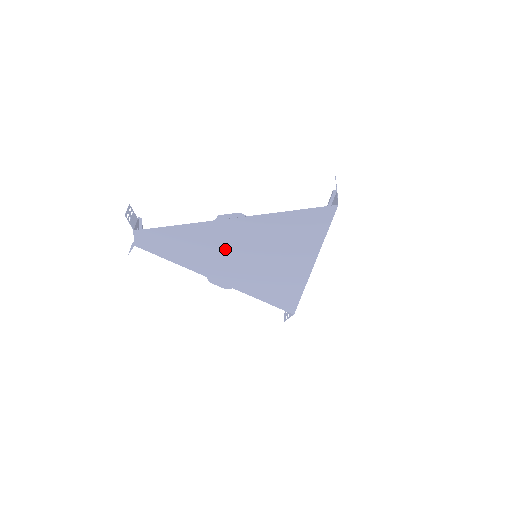
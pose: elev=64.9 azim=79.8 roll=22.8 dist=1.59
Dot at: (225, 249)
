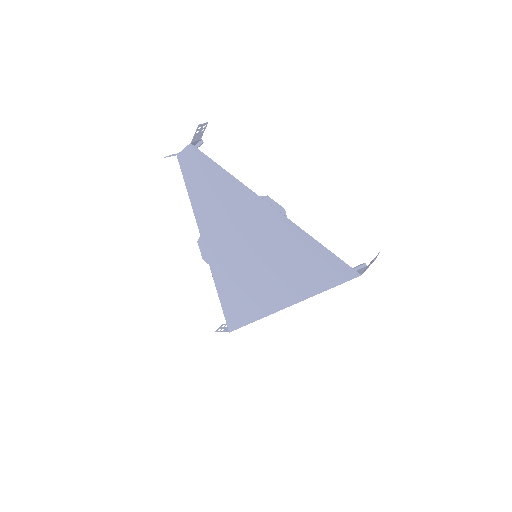
Dot at: (241, 227)
